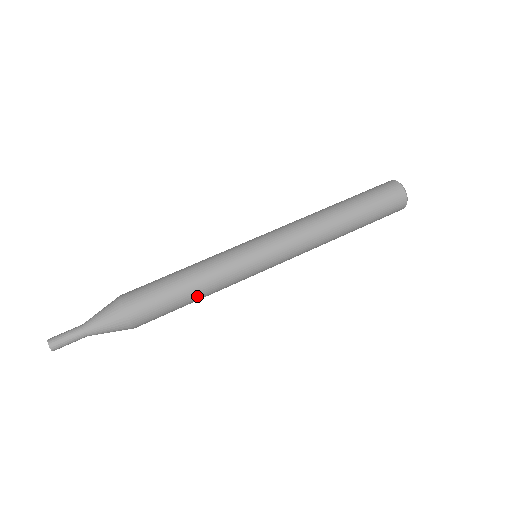
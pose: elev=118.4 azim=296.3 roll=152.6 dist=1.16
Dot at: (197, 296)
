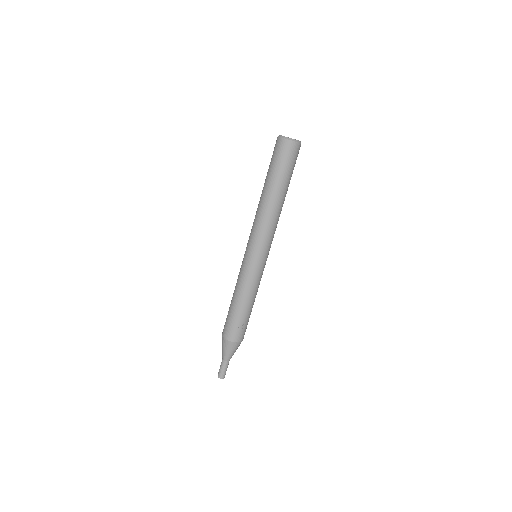
Dot at: (253, 303)
